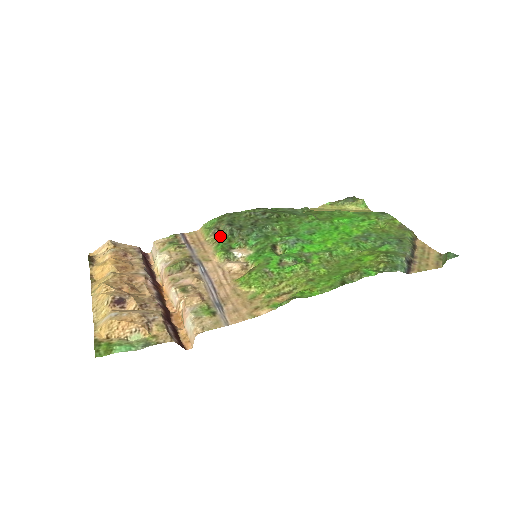
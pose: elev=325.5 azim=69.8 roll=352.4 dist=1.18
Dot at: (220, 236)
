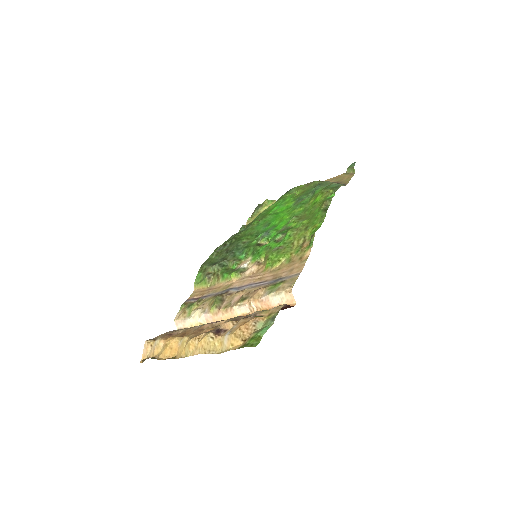
Dot at: (217, 274)
